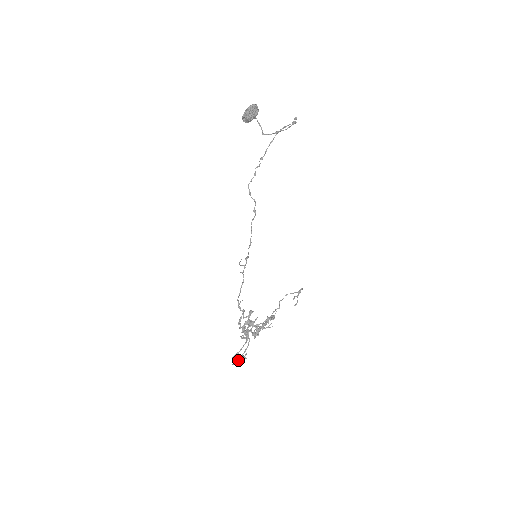
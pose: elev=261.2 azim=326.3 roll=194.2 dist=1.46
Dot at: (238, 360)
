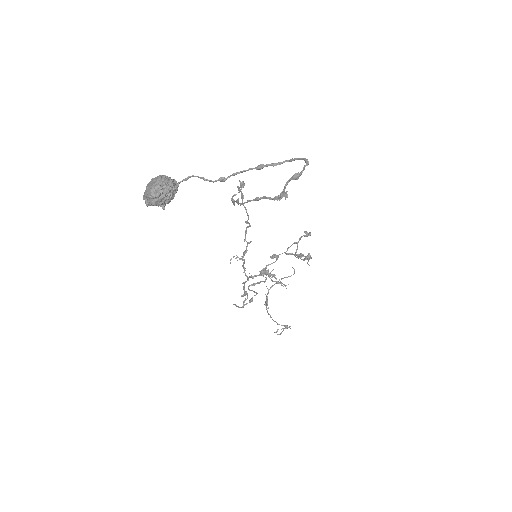
Dot at: occluded
